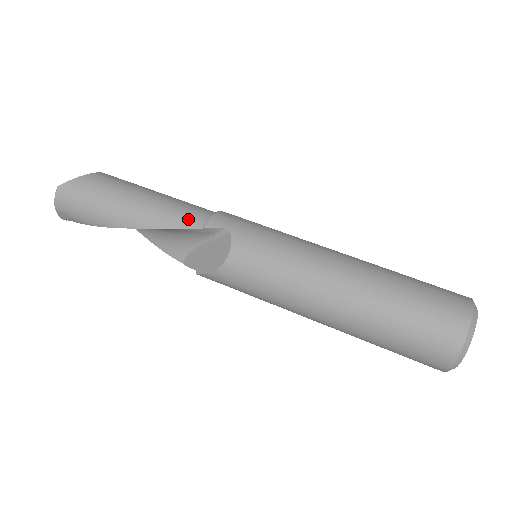
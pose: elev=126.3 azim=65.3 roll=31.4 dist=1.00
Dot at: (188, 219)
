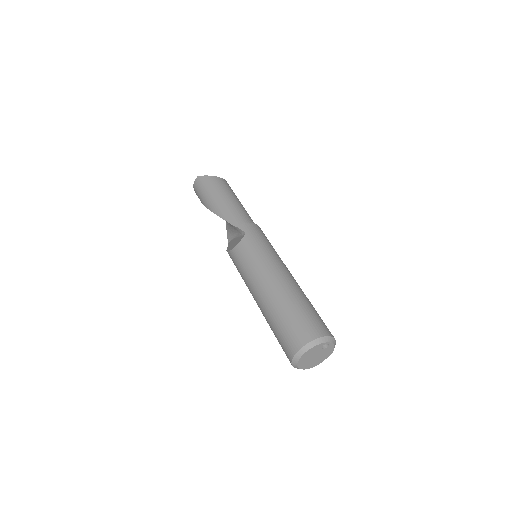
Dot at: (234, 219)
